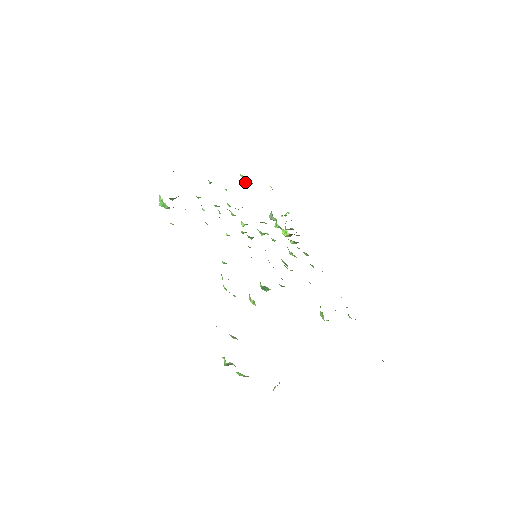
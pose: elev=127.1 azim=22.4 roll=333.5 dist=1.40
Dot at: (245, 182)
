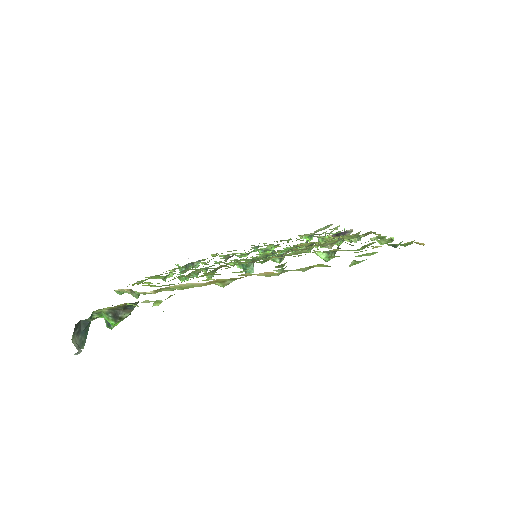
Dot at: occluded
